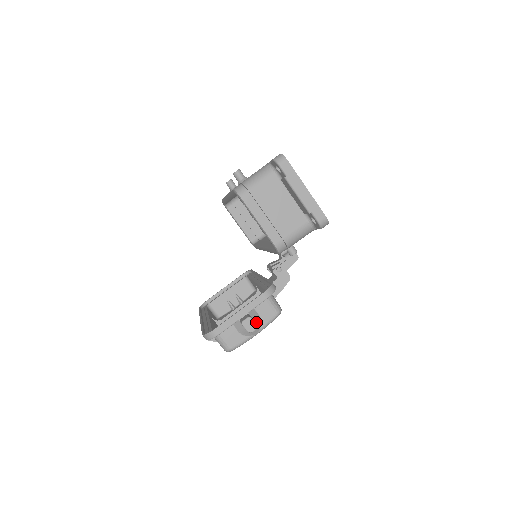
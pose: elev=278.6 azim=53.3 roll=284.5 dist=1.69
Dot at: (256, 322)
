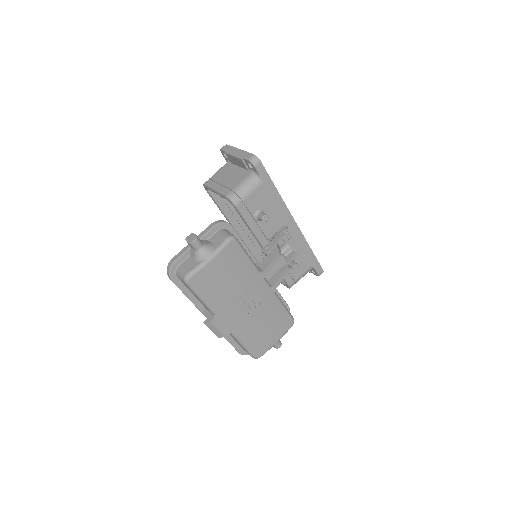
Dot at: (206, 245)
